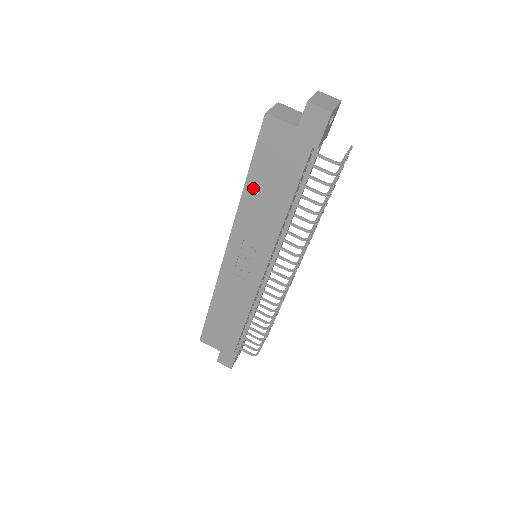
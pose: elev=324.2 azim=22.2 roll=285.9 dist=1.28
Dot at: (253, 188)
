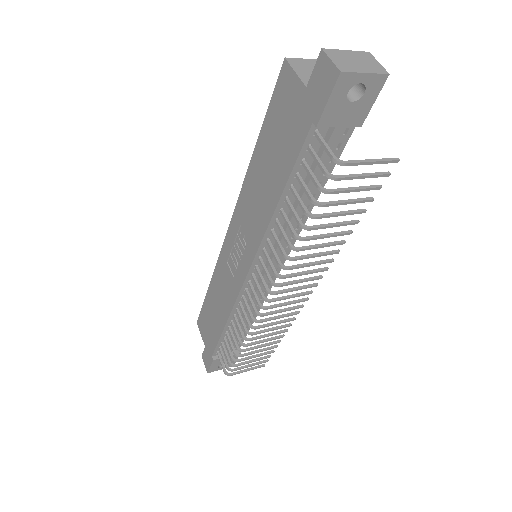
Dot at: (258, 160)
